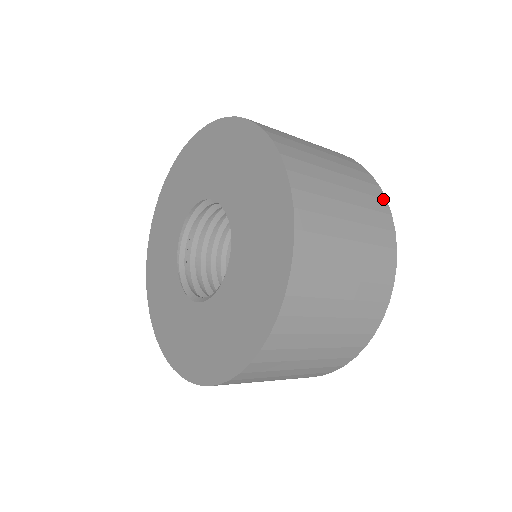
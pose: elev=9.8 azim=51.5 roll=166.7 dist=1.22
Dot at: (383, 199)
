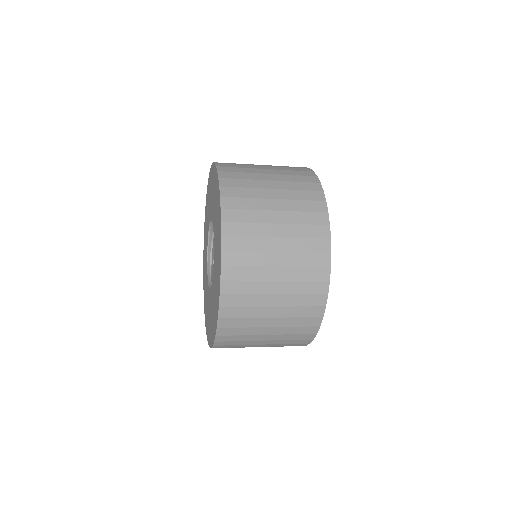
Dot at: (321, 306)
